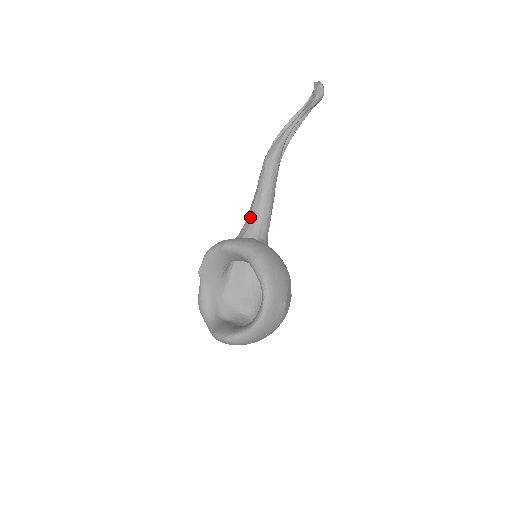
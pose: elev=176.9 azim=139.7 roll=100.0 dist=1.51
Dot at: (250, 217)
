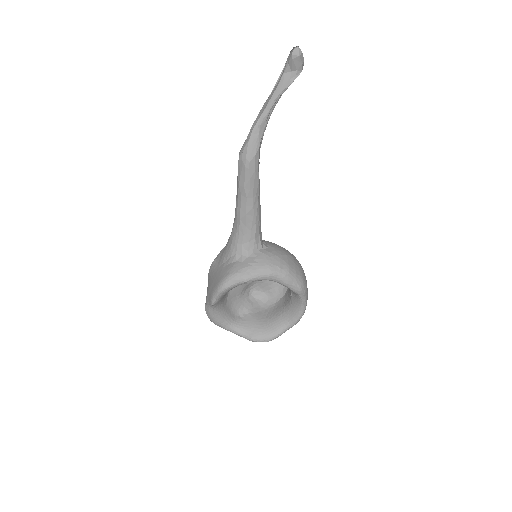
Dot at: (246, 231)
